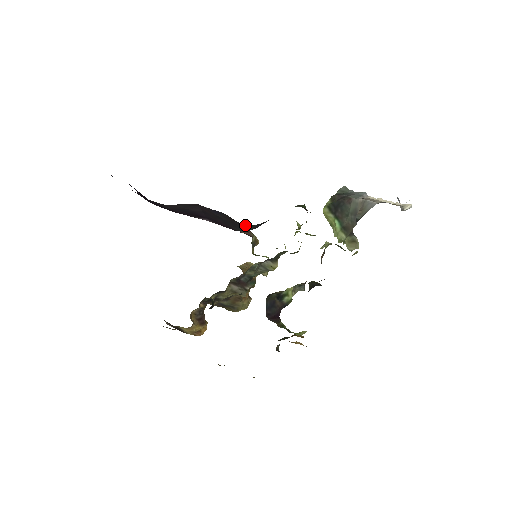
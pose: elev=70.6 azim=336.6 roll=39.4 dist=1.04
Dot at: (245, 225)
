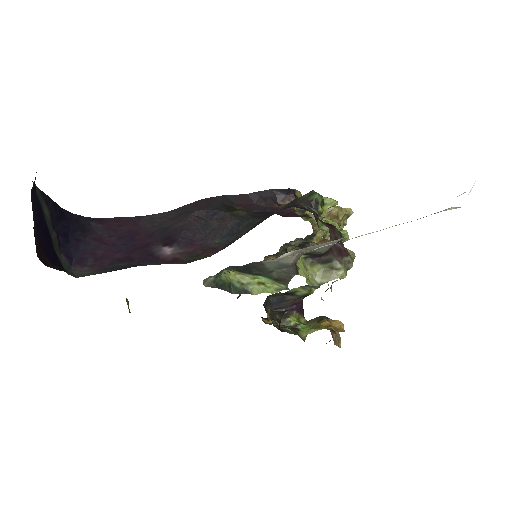
Dot at: (244, 223)
